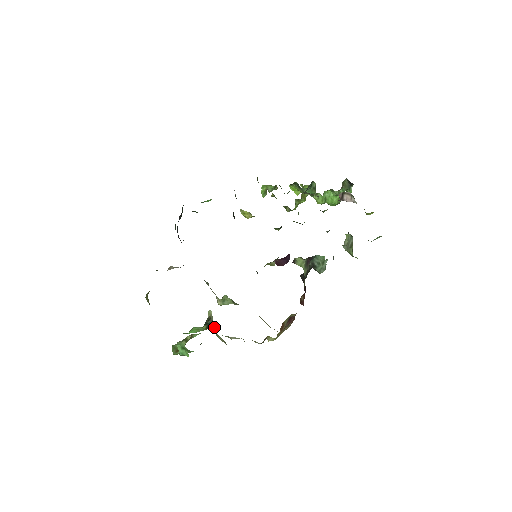
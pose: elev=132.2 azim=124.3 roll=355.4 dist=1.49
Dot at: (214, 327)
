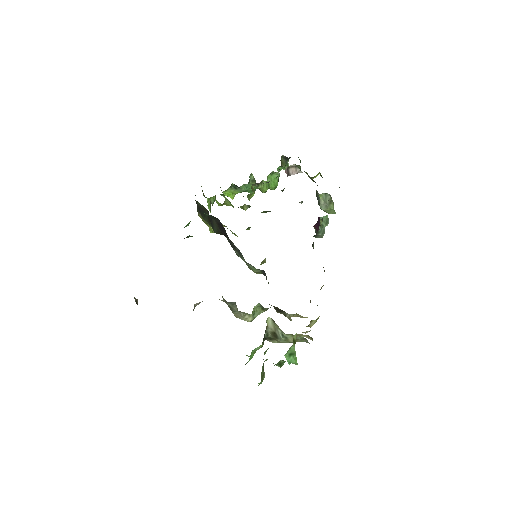
Dot at: (280, 331)
